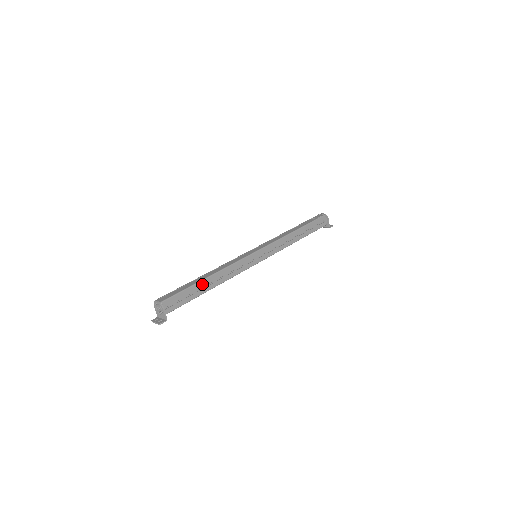
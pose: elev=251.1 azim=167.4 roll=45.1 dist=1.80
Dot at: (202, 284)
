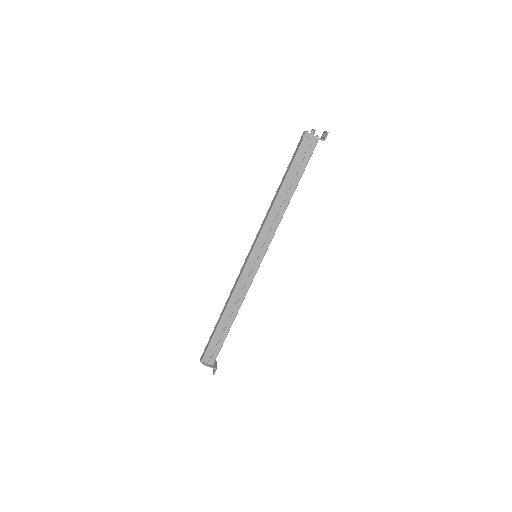
Dot at: (221, 325)
